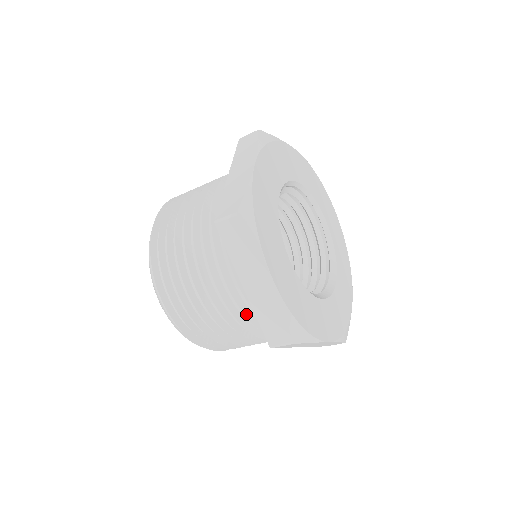
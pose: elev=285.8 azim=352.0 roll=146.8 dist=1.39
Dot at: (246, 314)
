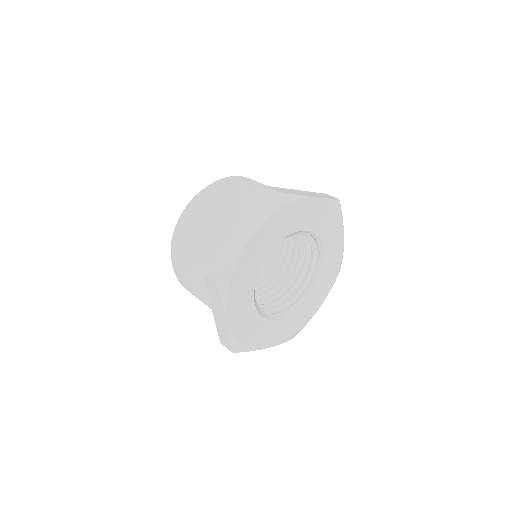
Dot at: (215, 250)
